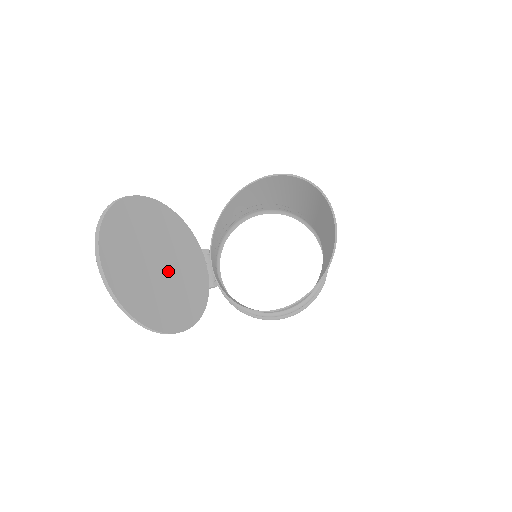
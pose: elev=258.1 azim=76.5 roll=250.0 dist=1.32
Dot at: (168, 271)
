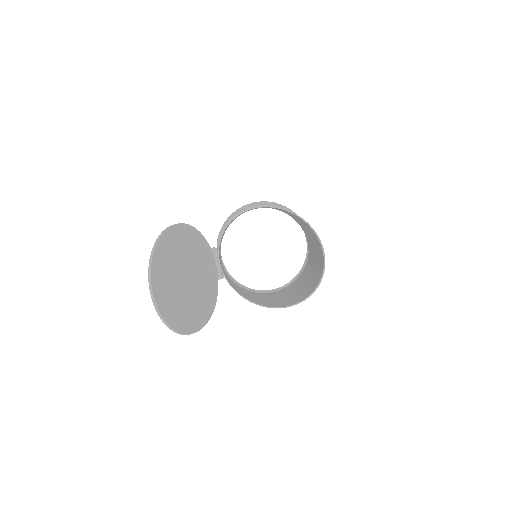
Dot at: (192, 282)
